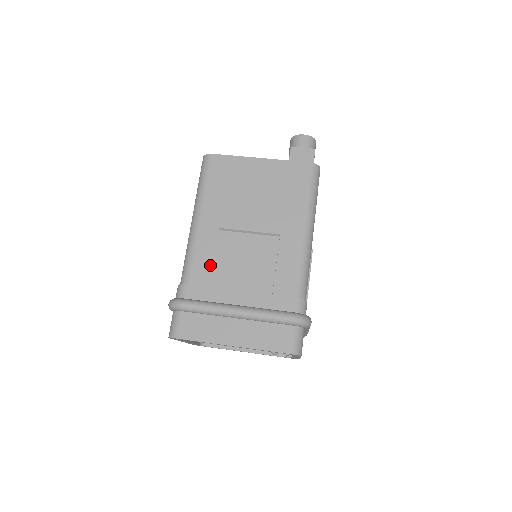
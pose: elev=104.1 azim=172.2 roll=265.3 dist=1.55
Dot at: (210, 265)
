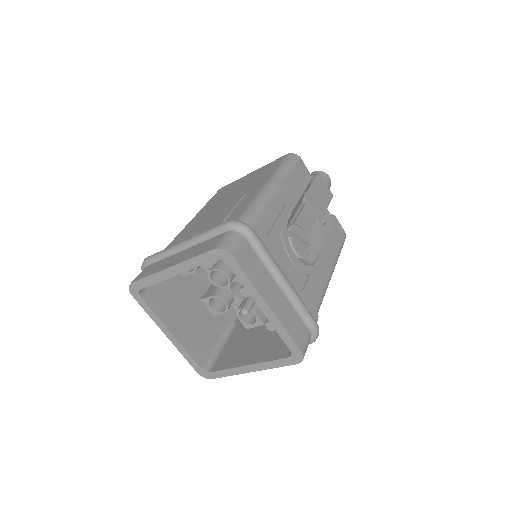
Dot at: occluded
